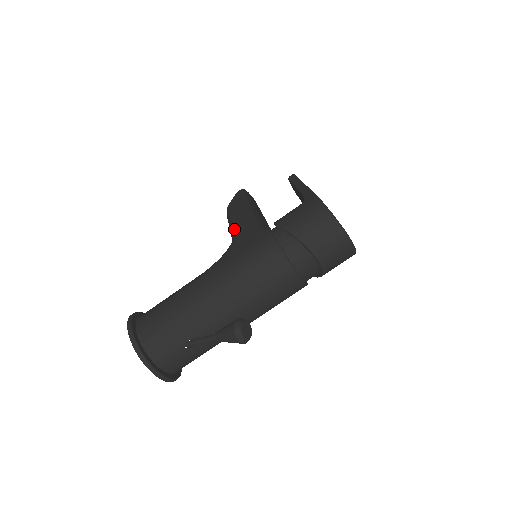
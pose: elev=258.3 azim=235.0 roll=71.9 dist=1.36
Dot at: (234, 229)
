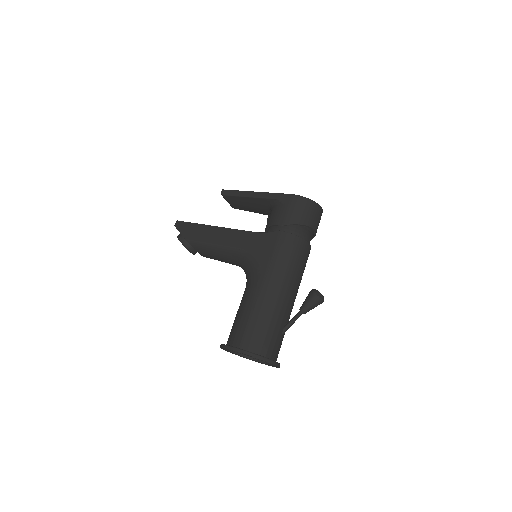
Dot at: (233, 247)
